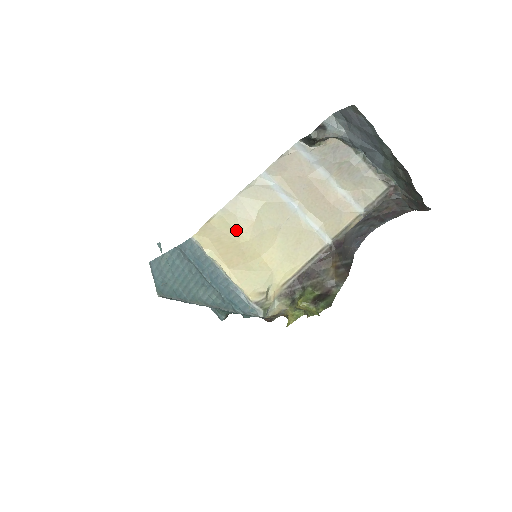
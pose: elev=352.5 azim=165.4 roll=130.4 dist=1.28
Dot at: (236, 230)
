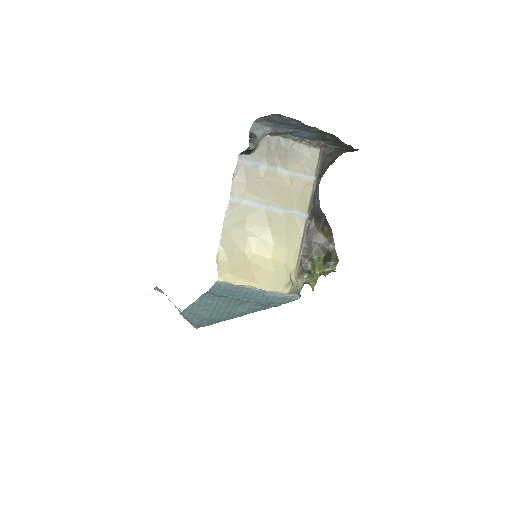
Dot at: (240, 252)
